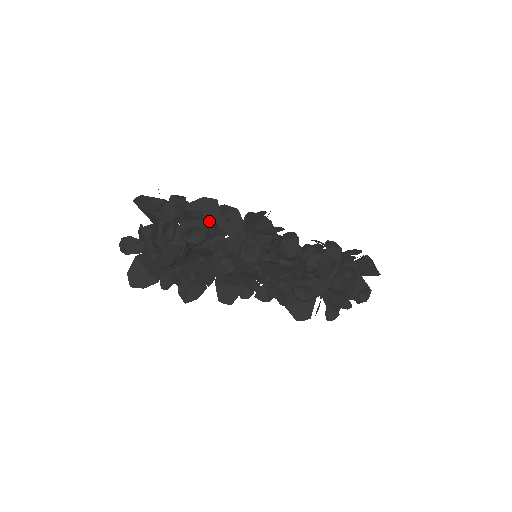
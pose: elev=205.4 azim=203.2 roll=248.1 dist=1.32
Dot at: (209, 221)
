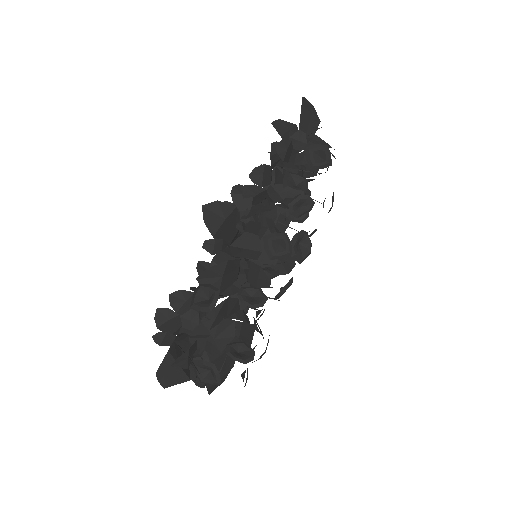
Dot at: (261, 333)
